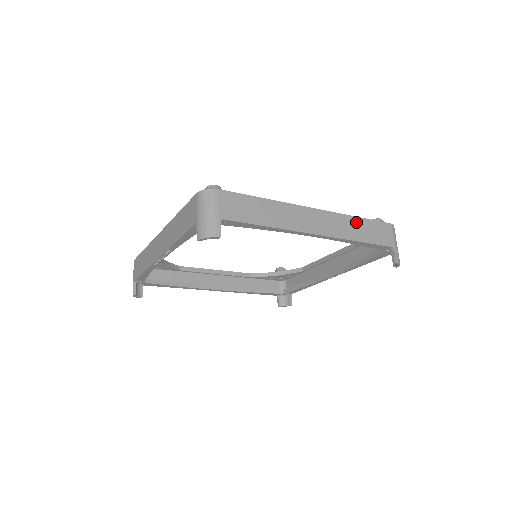
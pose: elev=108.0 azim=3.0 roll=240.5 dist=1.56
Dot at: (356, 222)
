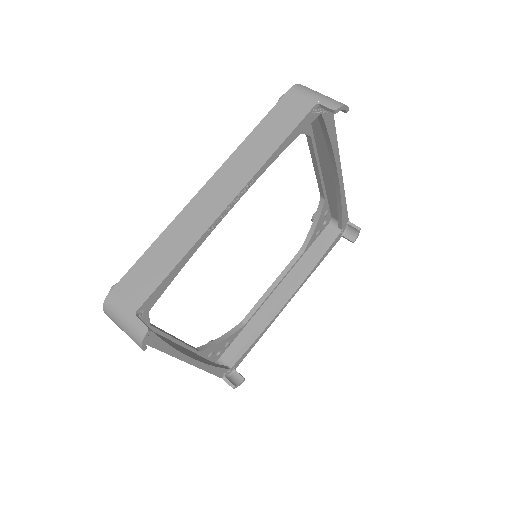
Dot at: occluded
